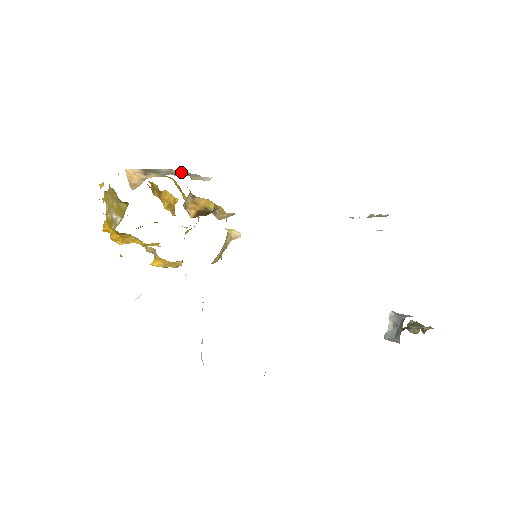
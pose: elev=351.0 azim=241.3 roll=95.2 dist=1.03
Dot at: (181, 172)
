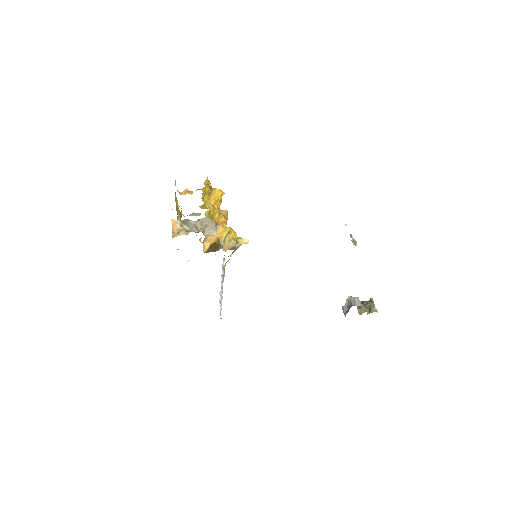
Dot at: (202, 224)
